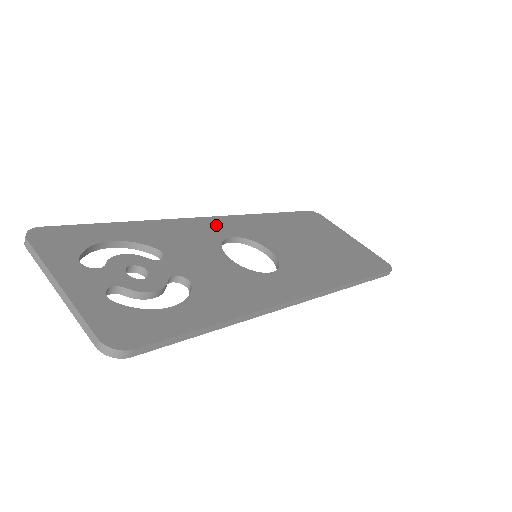
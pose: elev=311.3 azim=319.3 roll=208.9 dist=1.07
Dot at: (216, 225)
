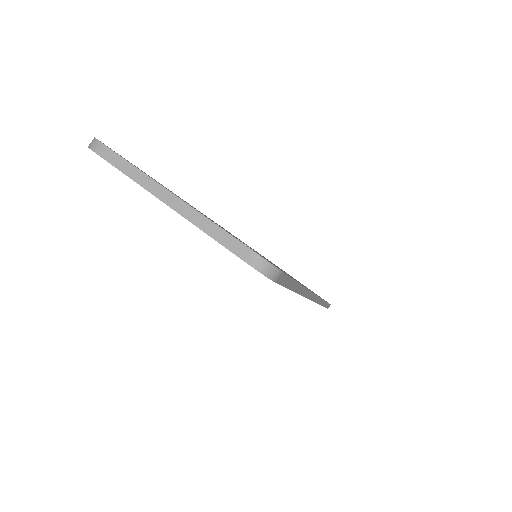
Dot at: (212, 220)
